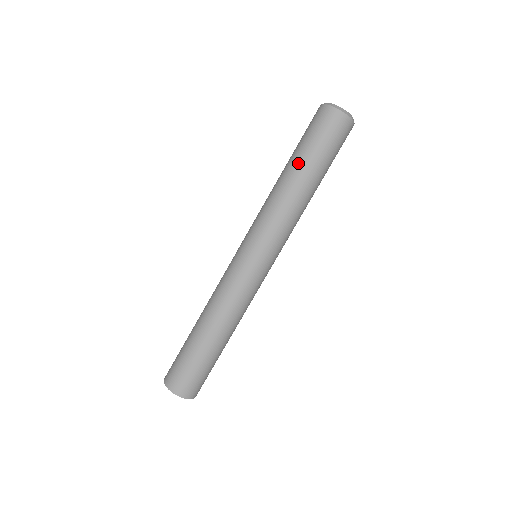
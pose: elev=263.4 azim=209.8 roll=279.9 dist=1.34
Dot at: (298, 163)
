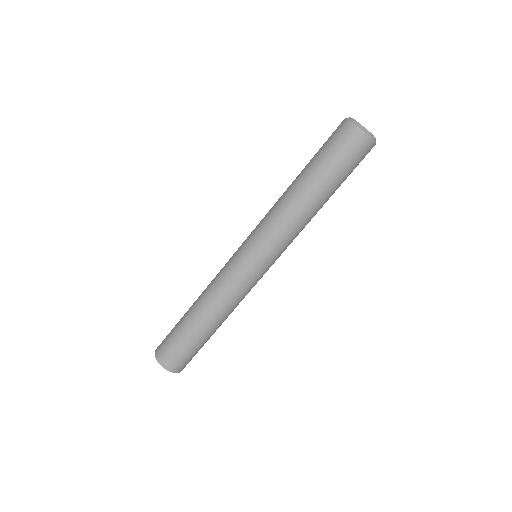
Dot at: (310, 176)
